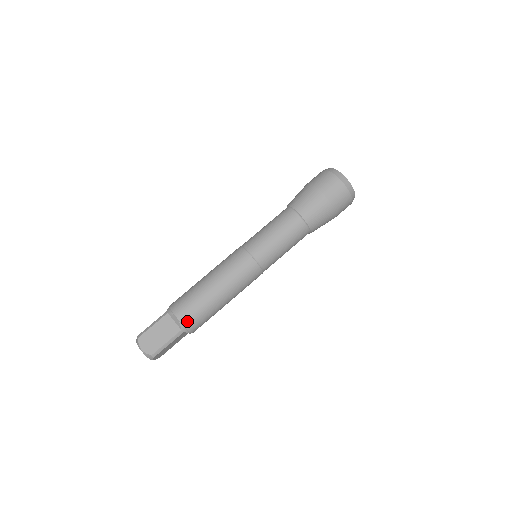
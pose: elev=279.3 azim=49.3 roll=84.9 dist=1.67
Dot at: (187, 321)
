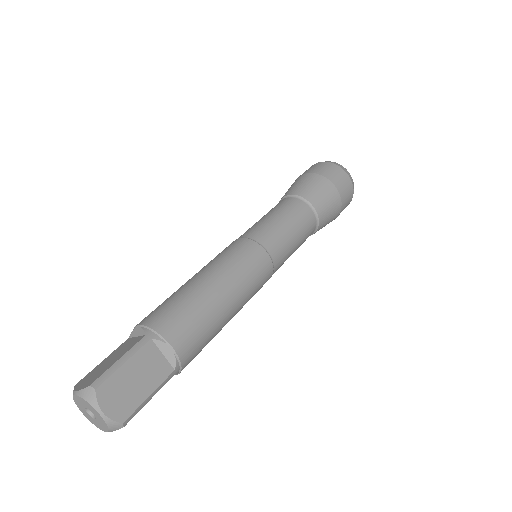
Dot at: (186, 354)
